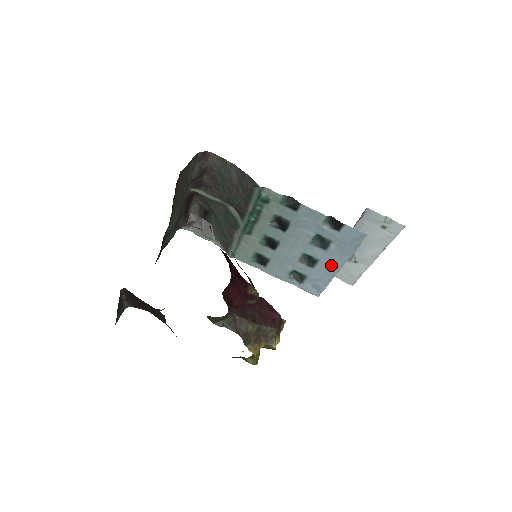
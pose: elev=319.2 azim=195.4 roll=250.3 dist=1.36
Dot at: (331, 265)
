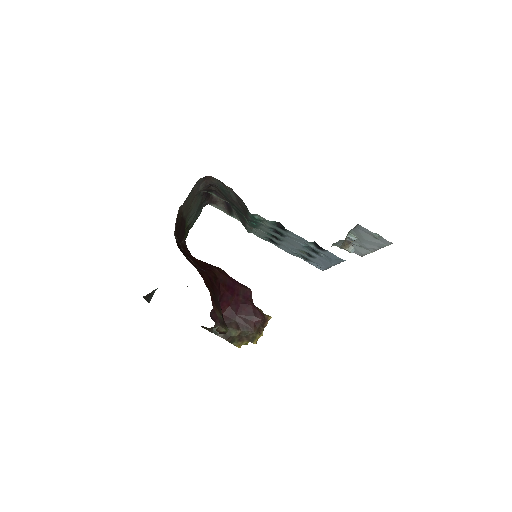
Dot at: (325, 262)
